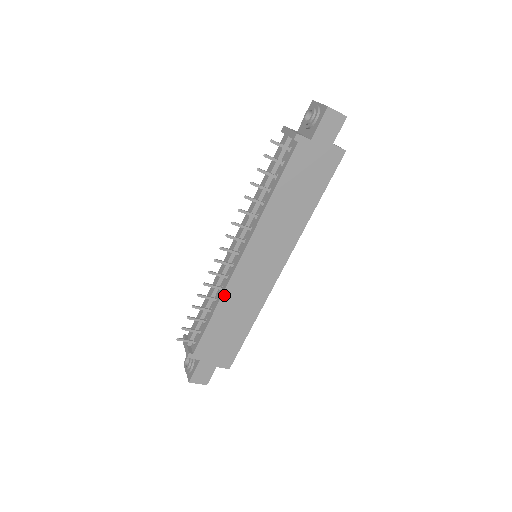
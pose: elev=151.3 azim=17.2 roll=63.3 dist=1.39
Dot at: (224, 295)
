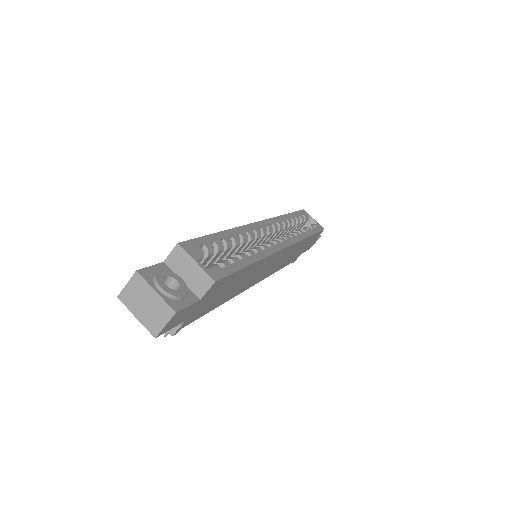
Dot at: occluded
